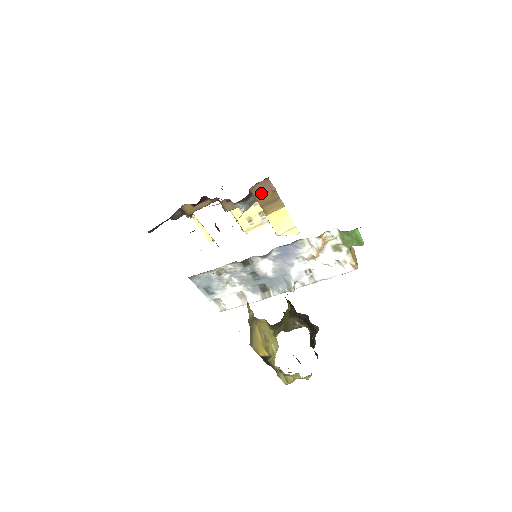
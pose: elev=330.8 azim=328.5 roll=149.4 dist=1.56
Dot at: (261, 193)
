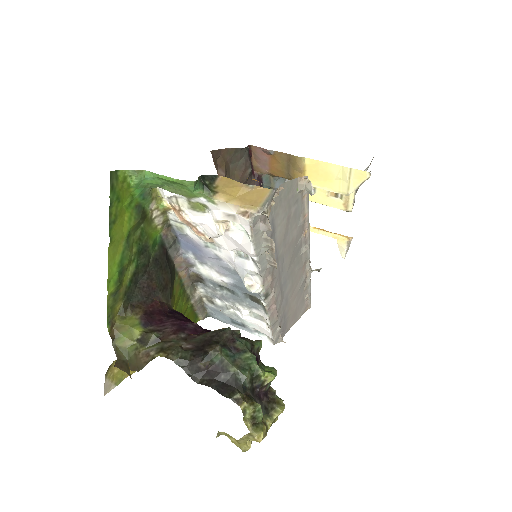
Dot at: (268, 166)
